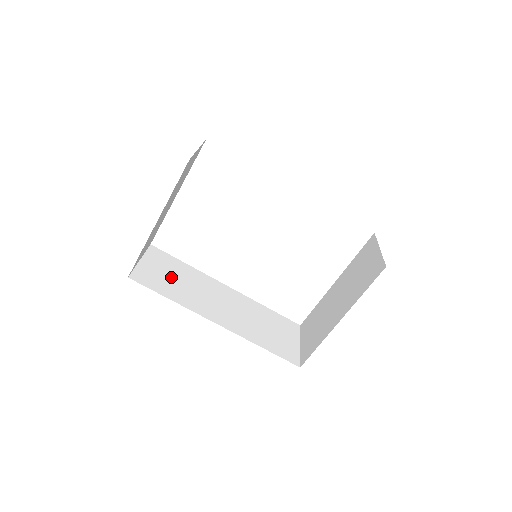
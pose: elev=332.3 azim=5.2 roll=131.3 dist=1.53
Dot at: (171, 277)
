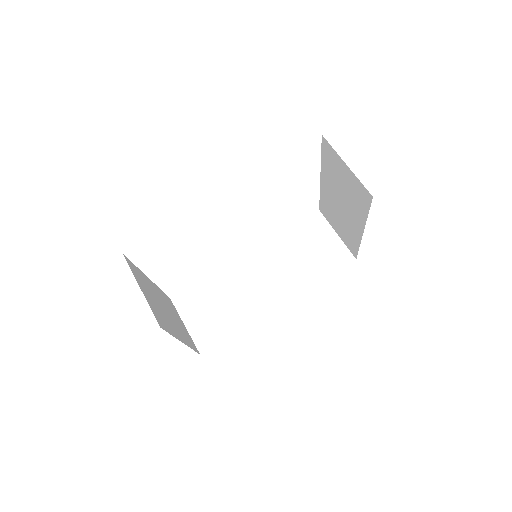
Dot at: (214, 309)
